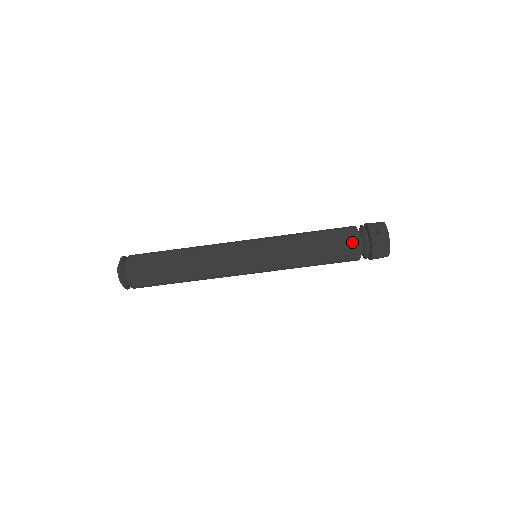
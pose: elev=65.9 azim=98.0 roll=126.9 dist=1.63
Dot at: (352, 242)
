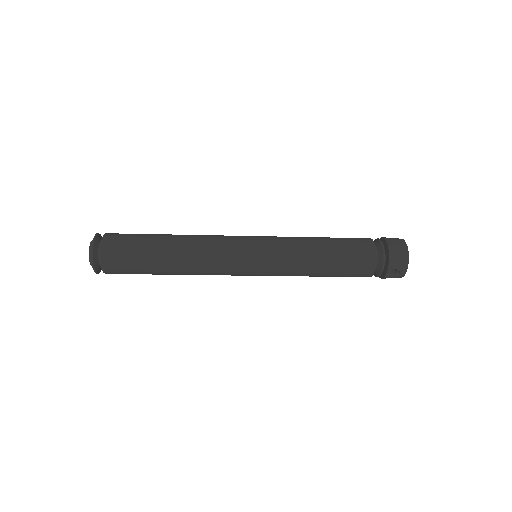
Dot at: (364, 276)
